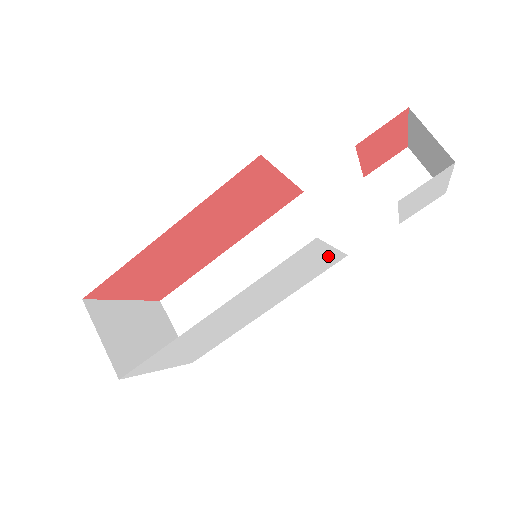
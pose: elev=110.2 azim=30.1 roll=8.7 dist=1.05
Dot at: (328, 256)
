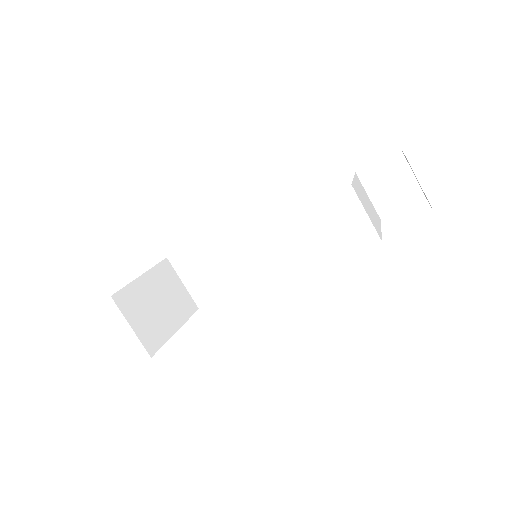
Dot at: occluded
